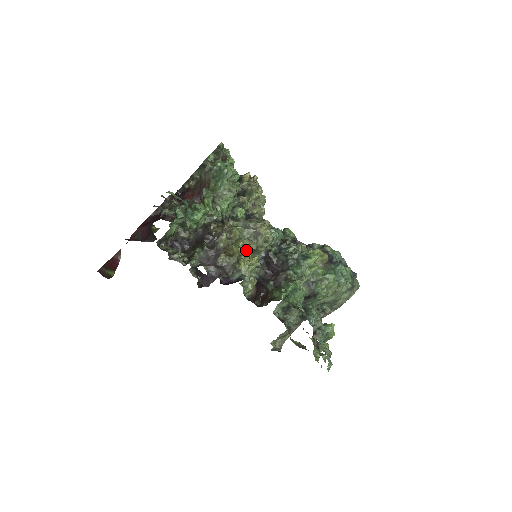
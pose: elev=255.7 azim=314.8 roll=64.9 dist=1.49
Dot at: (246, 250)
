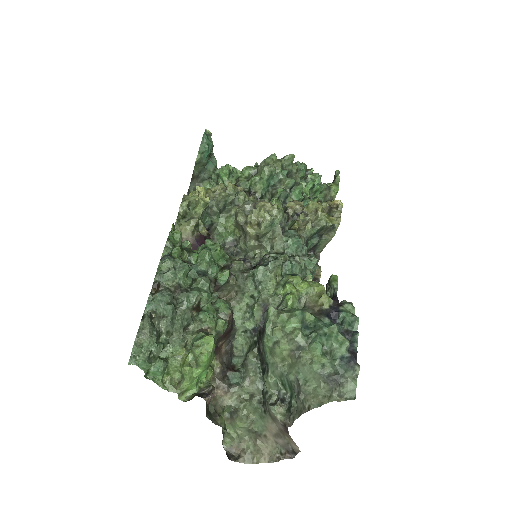
Dot at: (234, 221)
